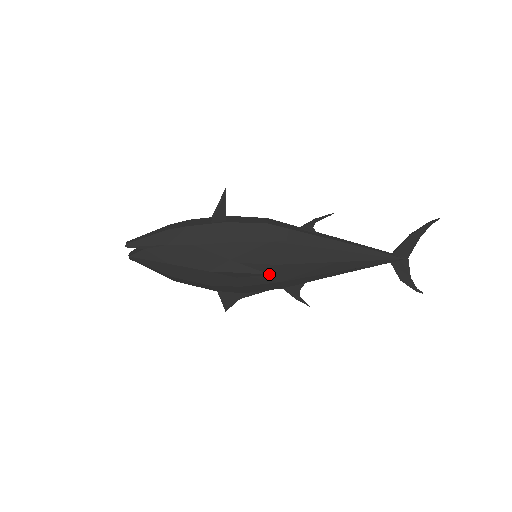
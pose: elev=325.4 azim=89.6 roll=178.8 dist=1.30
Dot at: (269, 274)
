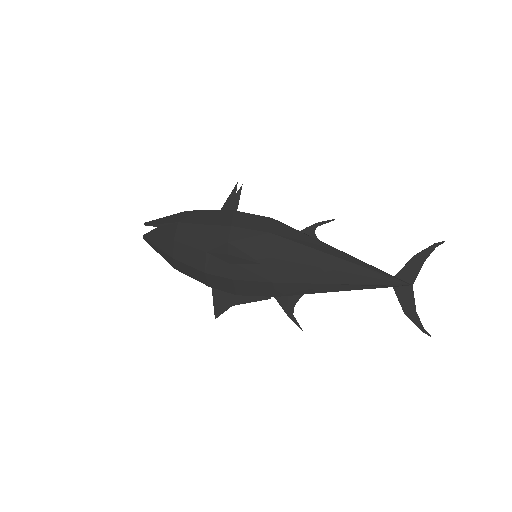
Dot at: (261, 264)
